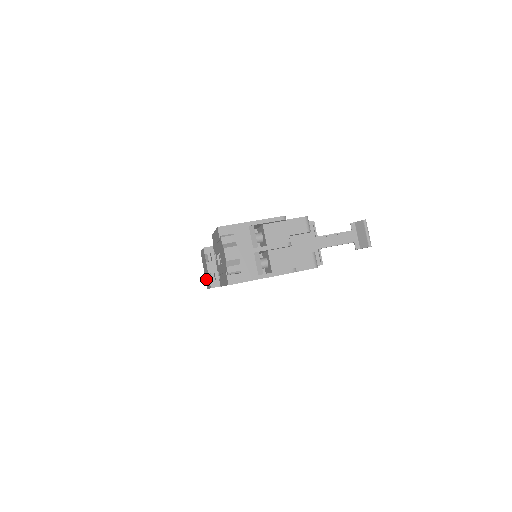
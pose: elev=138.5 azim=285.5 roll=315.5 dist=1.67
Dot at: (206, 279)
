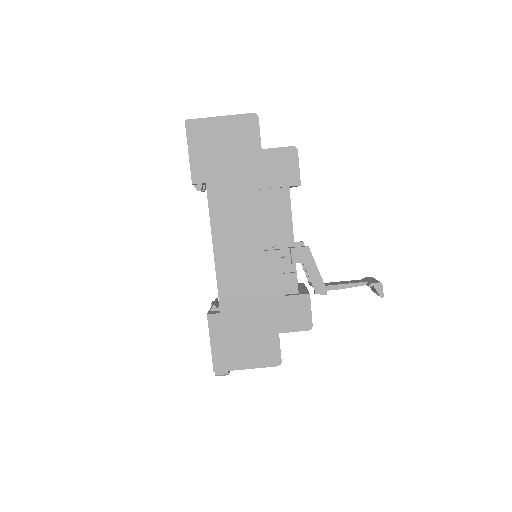
Dot at: occluded
